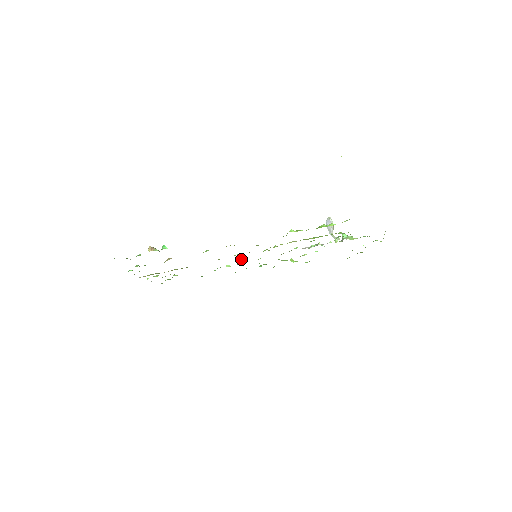
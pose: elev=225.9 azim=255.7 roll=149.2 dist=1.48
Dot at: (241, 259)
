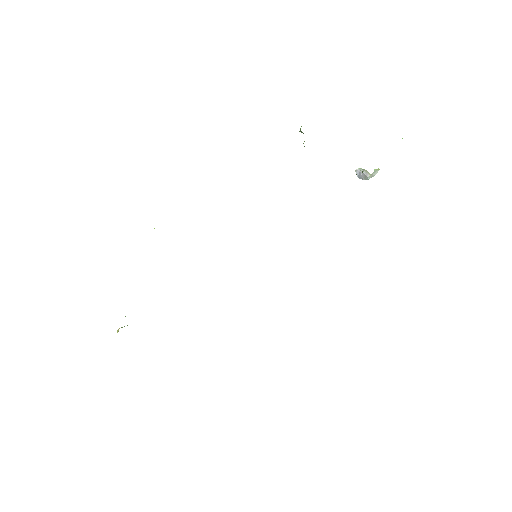
Dot at: occluded
